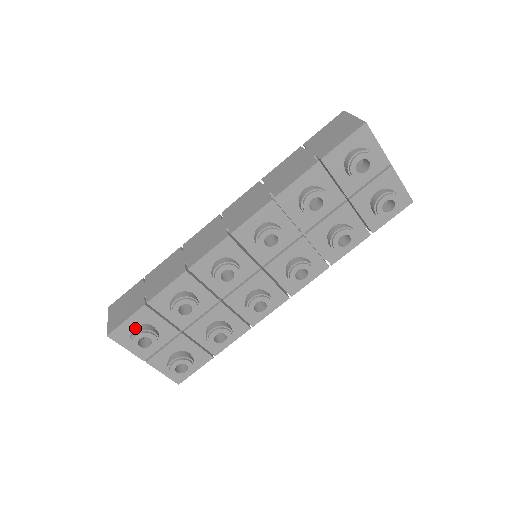
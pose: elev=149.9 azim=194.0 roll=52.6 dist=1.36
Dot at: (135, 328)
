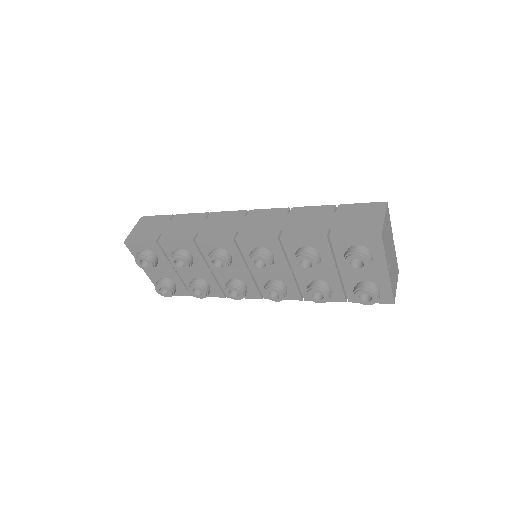
Dot at: (144, 250)
